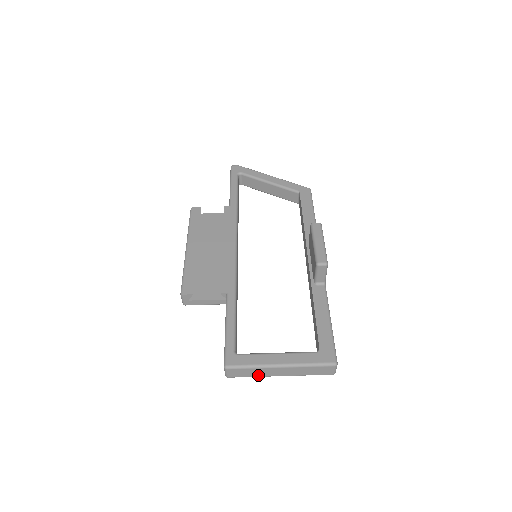
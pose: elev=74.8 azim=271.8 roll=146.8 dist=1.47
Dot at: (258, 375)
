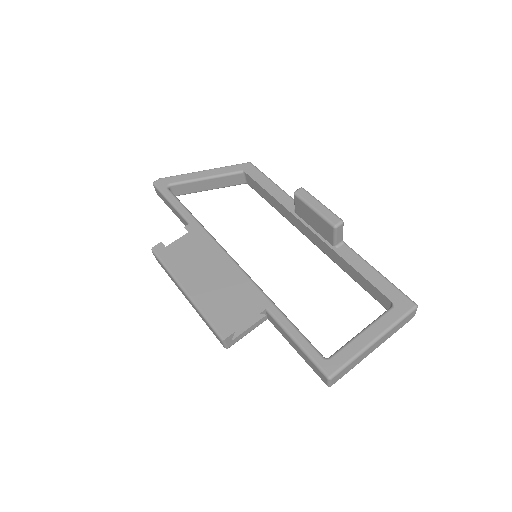
Dot at: (356, 364)
